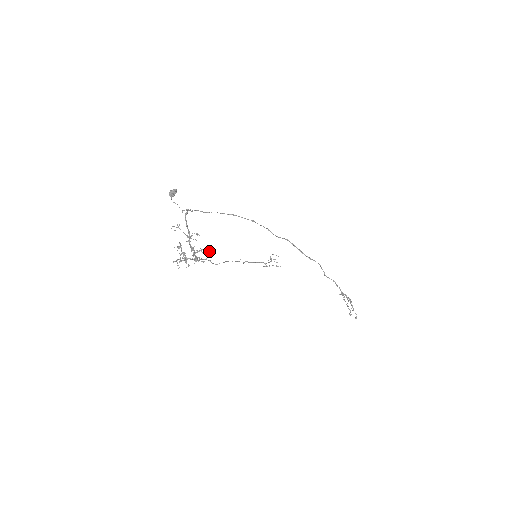
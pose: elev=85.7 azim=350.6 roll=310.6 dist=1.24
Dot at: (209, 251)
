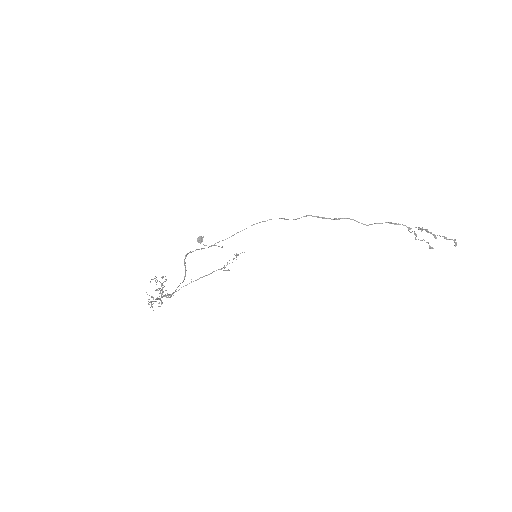
Dot at: occluded
